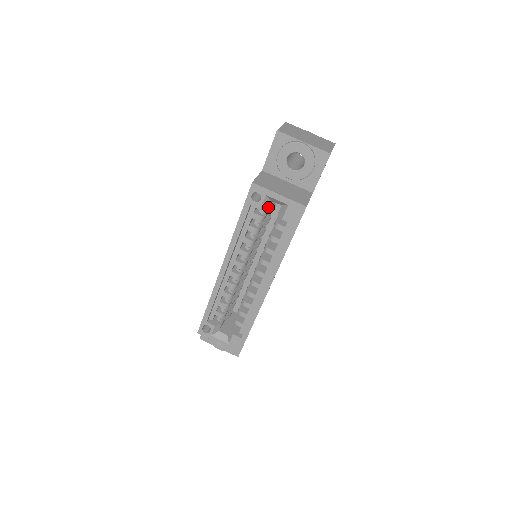
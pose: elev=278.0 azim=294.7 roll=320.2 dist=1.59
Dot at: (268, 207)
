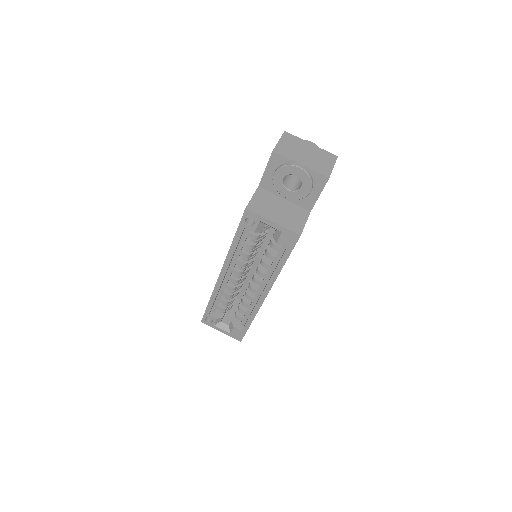
Dot at: occluded
